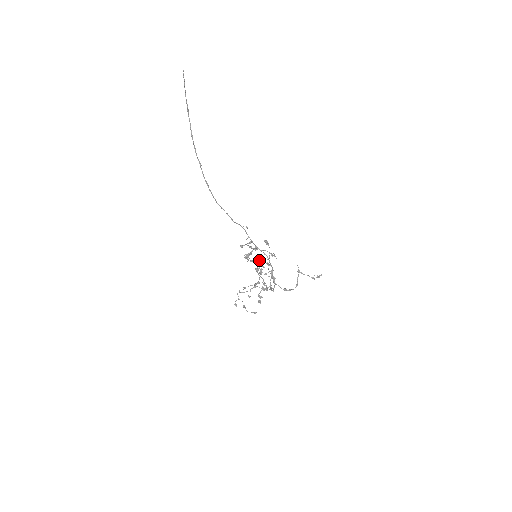
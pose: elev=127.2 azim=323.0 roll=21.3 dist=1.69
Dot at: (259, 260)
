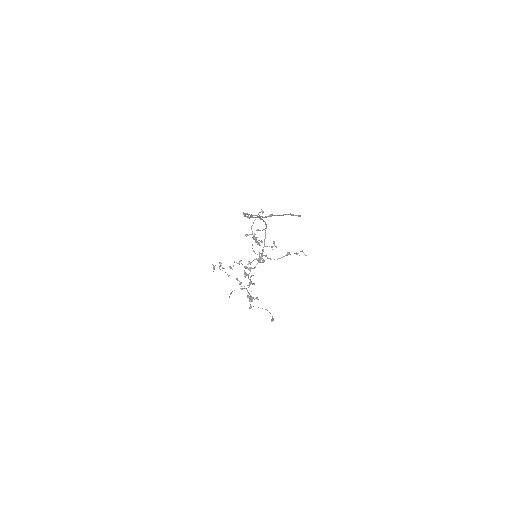
Dot at: (257, 260)
